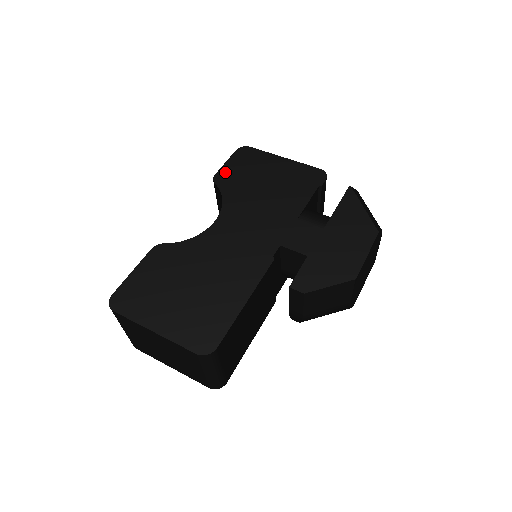
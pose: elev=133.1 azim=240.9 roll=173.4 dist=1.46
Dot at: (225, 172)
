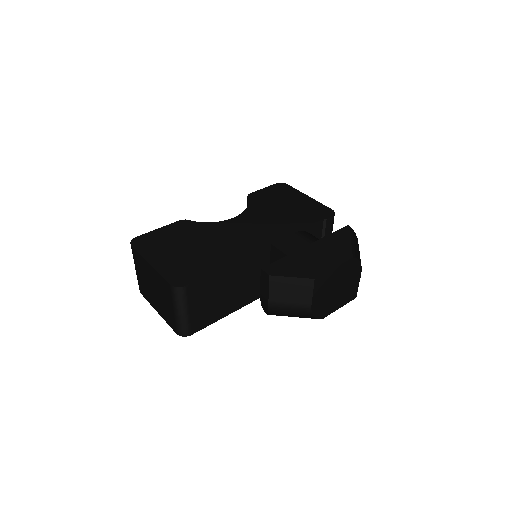
Dot at: (259, 193)
